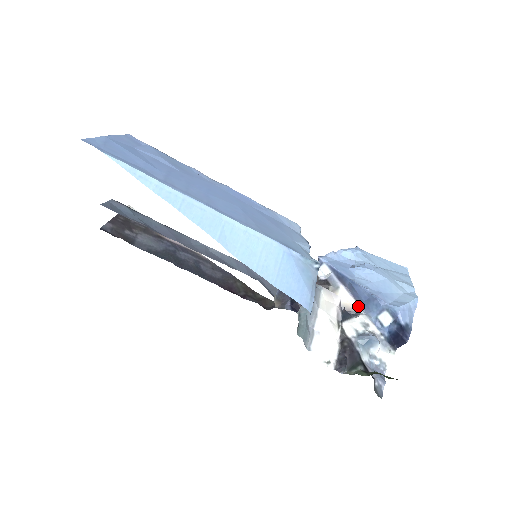
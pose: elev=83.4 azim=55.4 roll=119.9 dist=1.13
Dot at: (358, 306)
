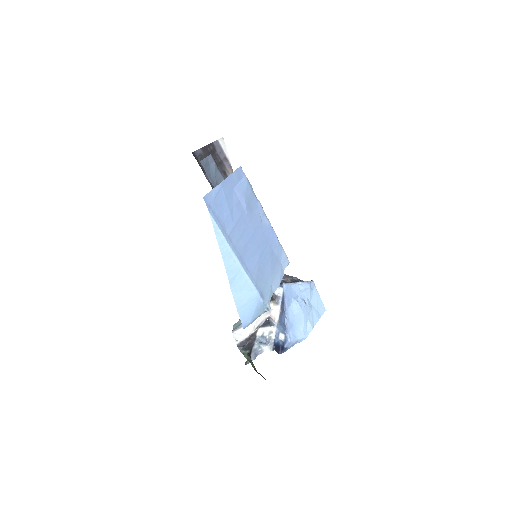
Dot at: (277, 320)
